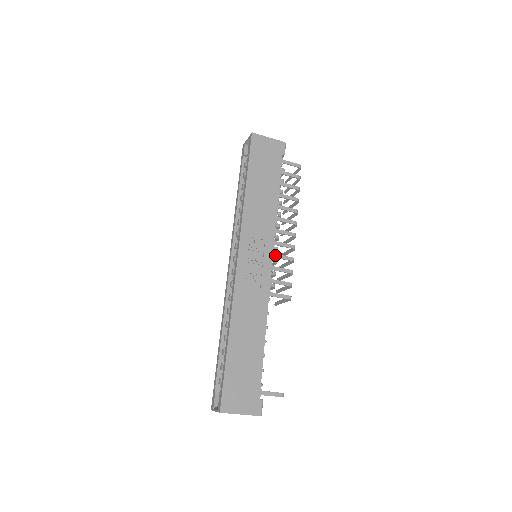
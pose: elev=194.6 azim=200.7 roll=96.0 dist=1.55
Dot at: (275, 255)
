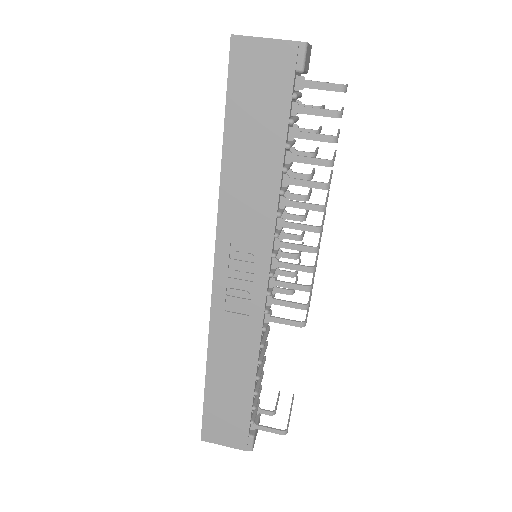
Dot at: (279, 264)
